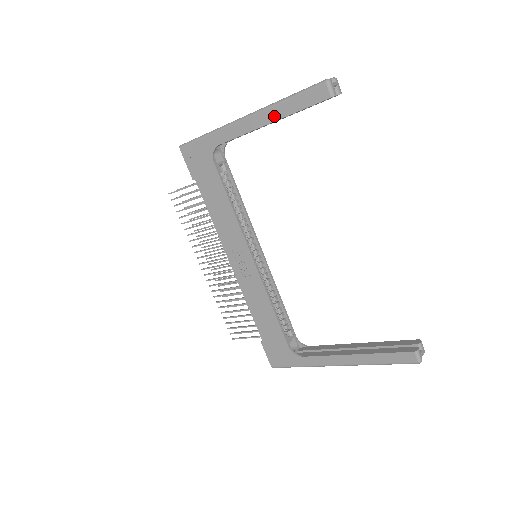
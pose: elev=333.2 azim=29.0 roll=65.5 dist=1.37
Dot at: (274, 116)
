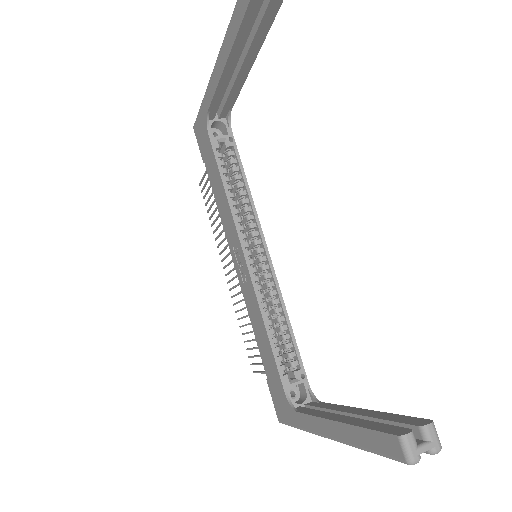
Dot at: (226, 52)
